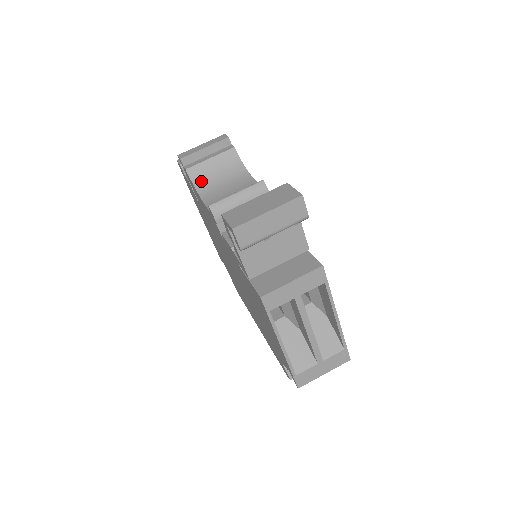
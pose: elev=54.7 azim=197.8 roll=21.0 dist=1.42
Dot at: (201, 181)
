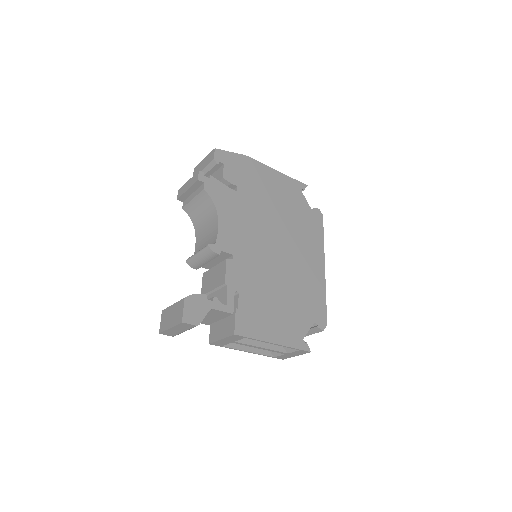
Dot at: (194, 217)
